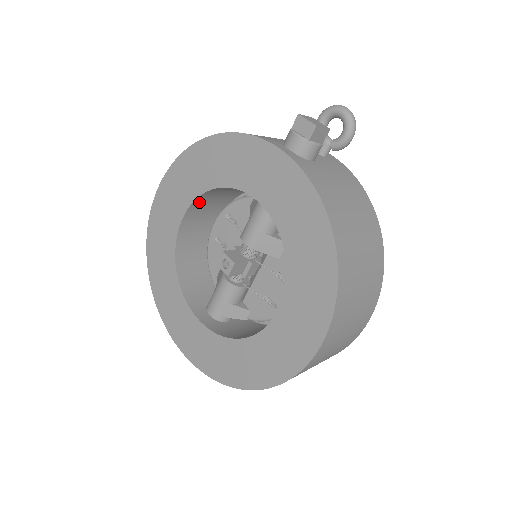
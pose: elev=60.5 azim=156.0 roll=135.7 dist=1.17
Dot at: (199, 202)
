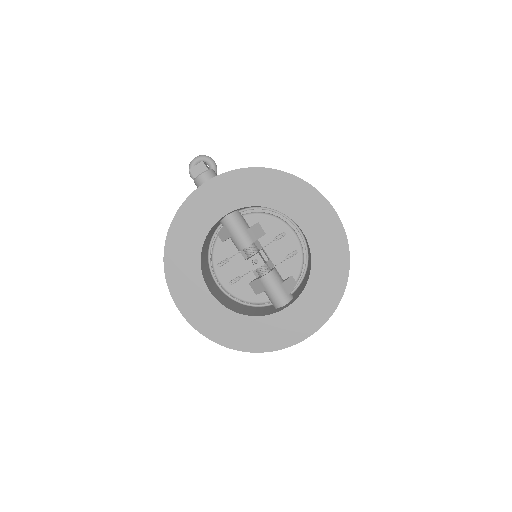
Dot at: (203, 271)
